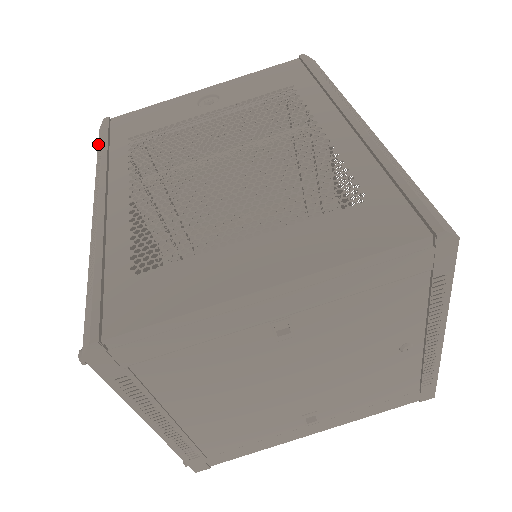
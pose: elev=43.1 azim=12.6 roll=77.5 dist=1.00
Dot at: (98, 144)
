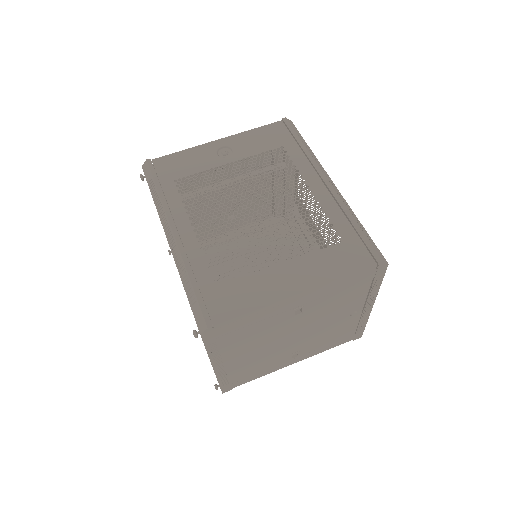
Dot at: (147, 181)
